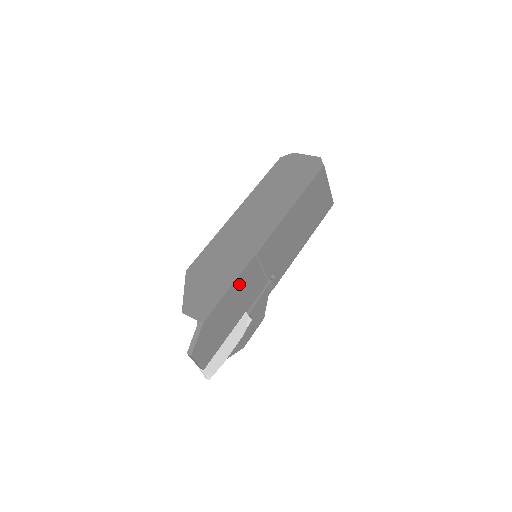
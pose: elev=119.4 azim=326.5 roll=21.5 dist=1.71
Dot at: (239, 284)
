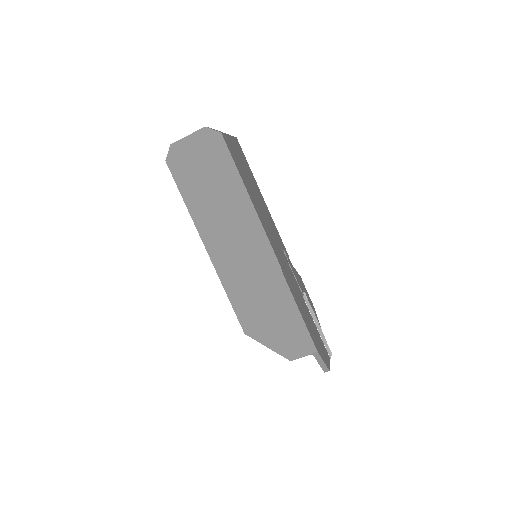
Dot at: (296, 299)
